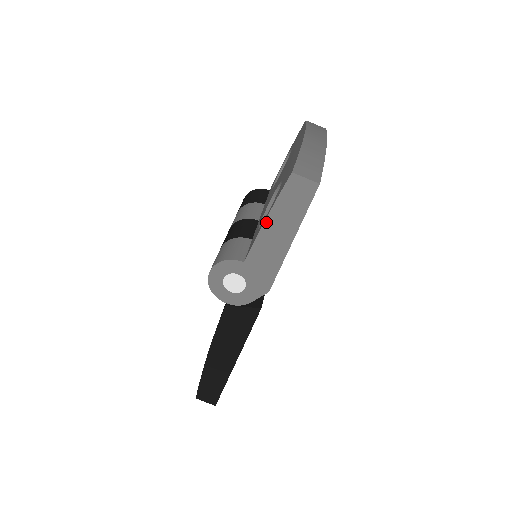
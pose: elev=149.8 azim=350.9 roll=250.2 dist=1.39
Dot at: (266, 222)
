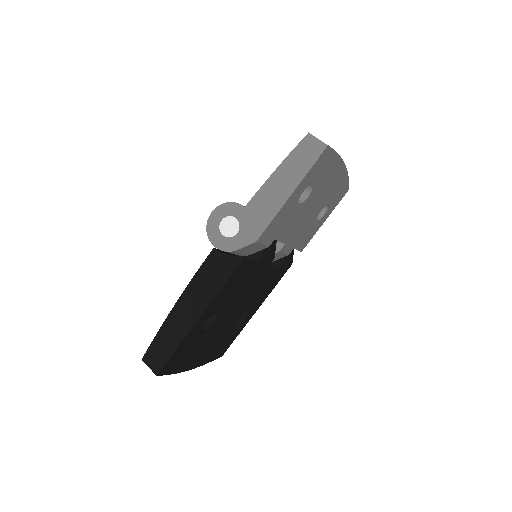
Dot at: (275, 172)
